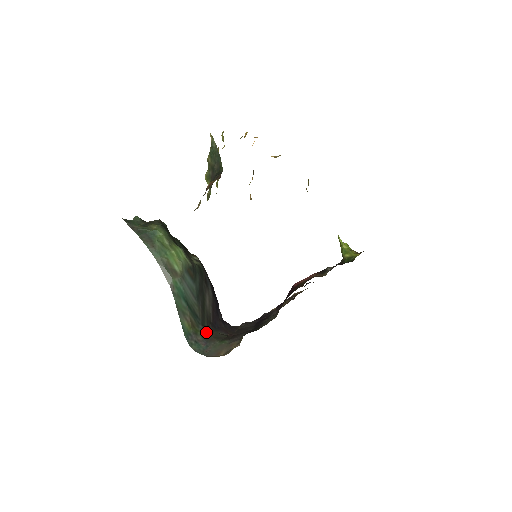
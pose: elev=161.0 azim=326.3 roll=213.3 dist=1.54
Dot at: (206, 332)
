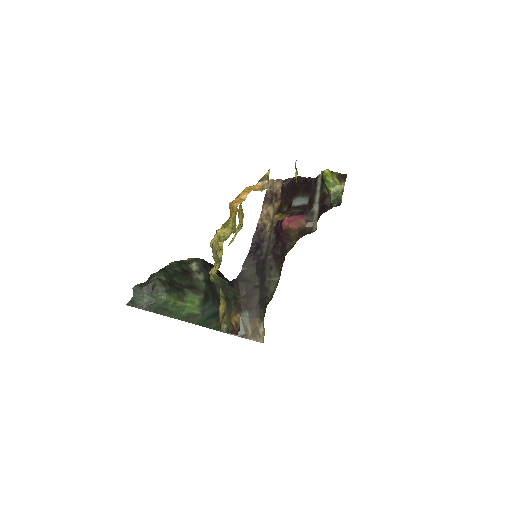
Dot at: occluded
